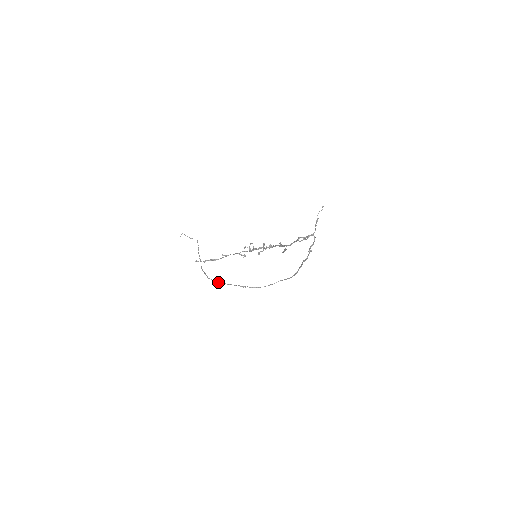
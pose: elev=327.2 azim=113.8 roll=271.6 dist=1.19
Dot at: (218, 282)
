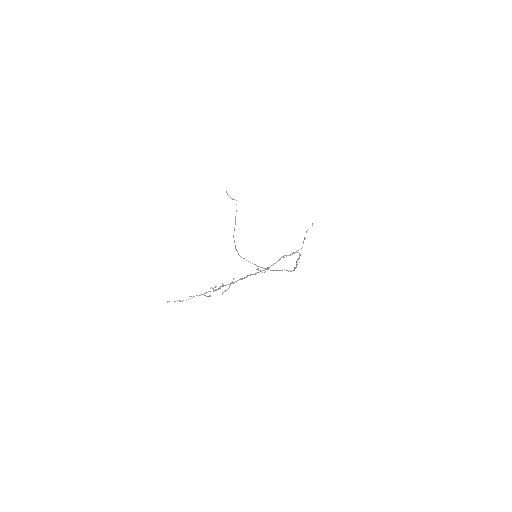
Dot at: (240, 256)
